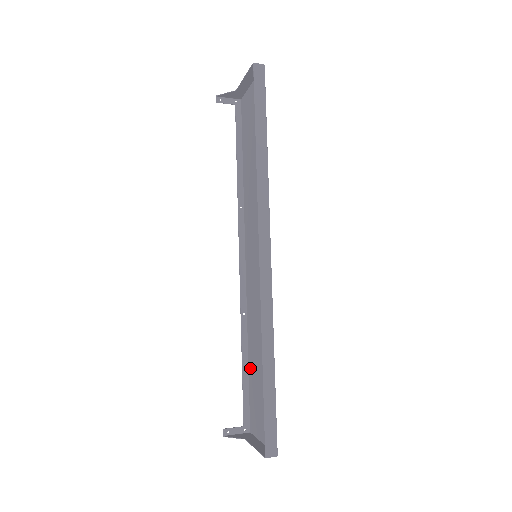
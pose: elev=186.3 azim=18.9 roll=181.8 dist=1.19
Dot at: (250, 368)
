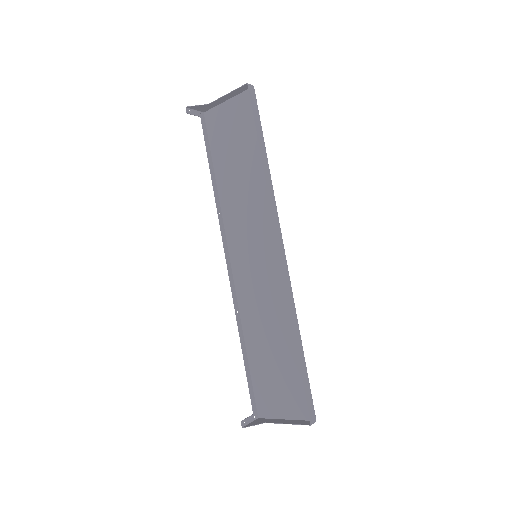
Dot at: (252, 359)
